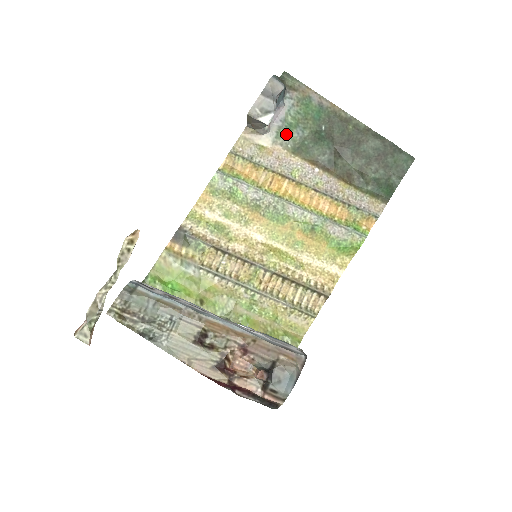
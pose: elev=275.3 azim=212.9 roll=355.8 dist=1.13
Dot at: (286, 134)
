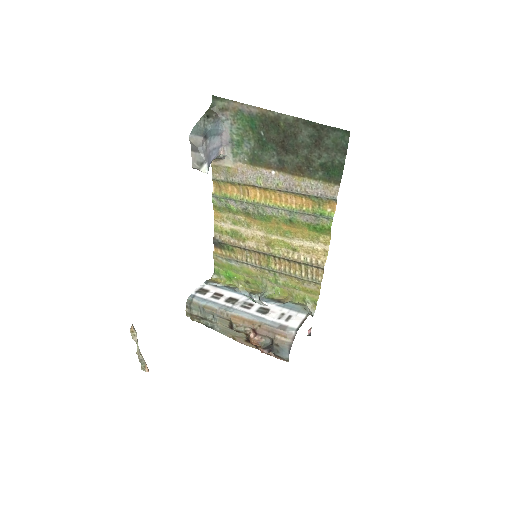
Dot at: (239, 151)
